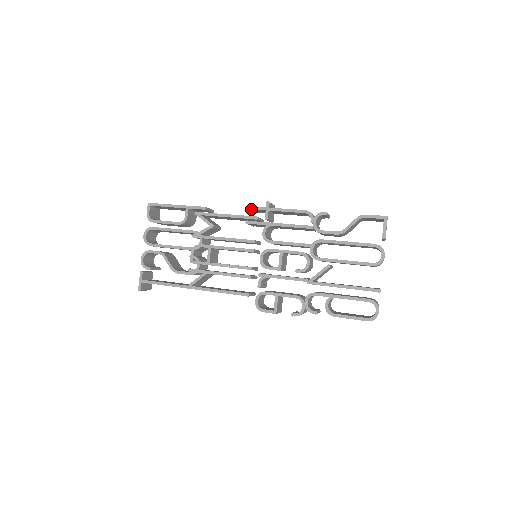
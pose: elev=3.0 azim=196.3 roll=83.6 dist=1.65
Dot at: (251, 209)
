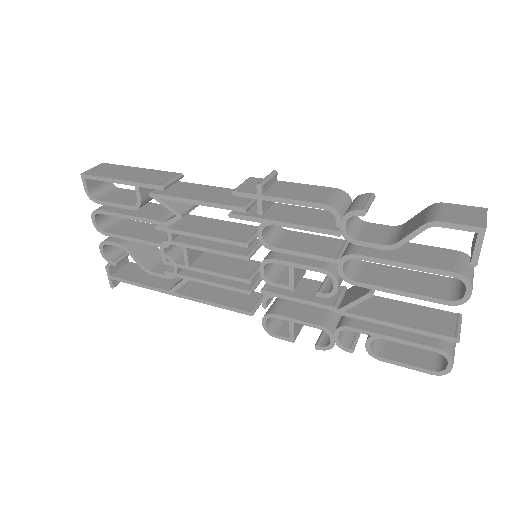
Dot at: (233, 195)
